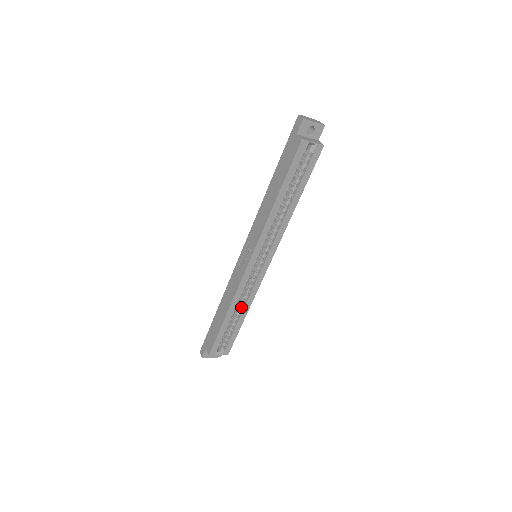
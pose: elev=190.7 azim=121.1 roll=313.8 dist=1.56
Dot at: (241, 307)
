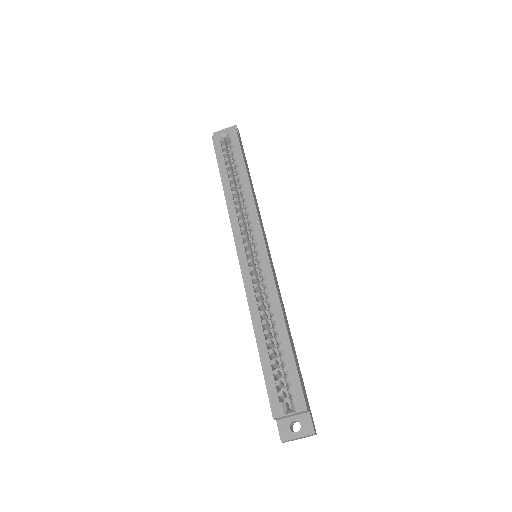
Dot at: (271, 318)
